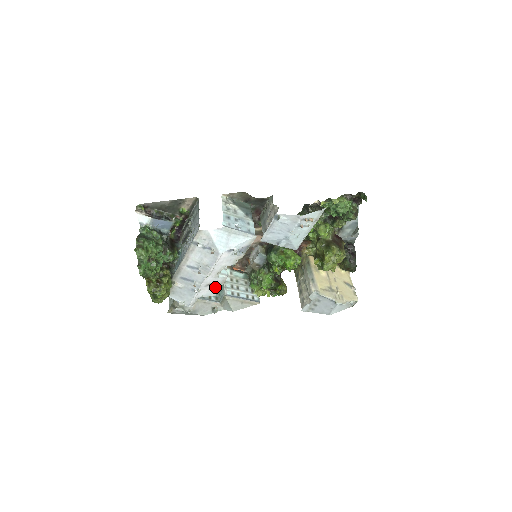
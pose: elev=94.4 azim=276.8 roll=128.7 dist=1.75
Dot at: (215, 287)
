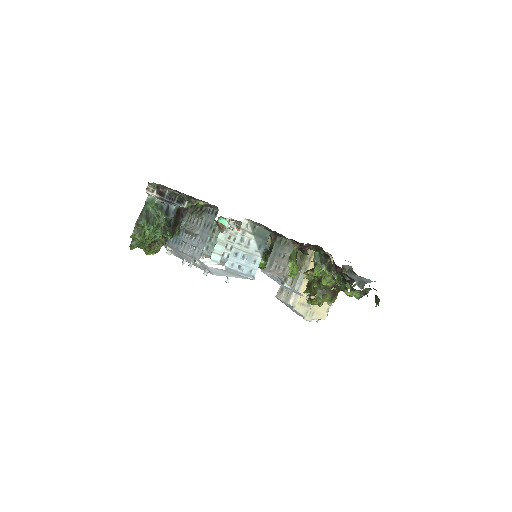
Dot at: occluded
